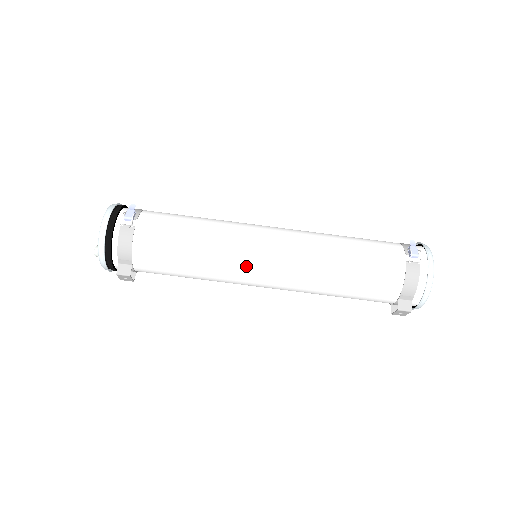
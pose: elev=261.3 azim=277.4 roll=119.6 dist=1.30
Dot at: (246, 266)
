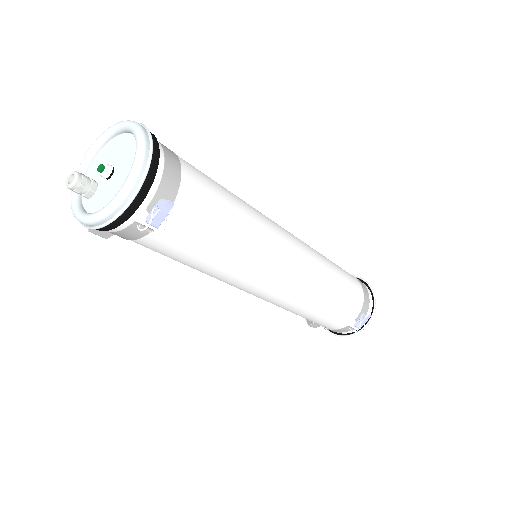
Dot at: (238, 288)
